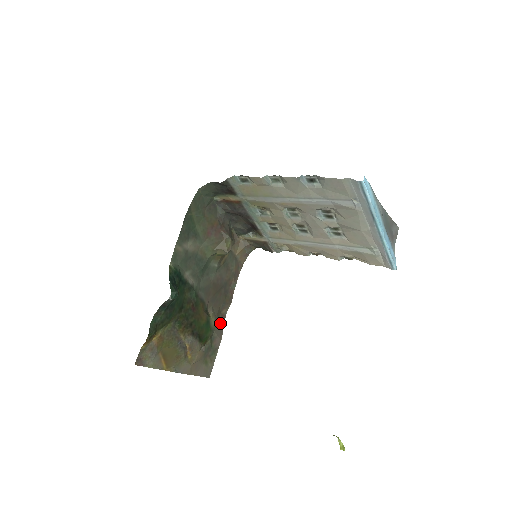
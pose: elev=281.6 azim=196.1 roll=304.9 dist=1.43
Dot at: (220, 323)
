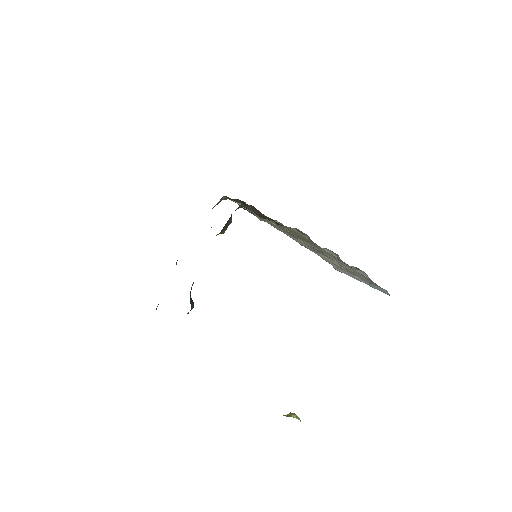
Dot at: occluded
